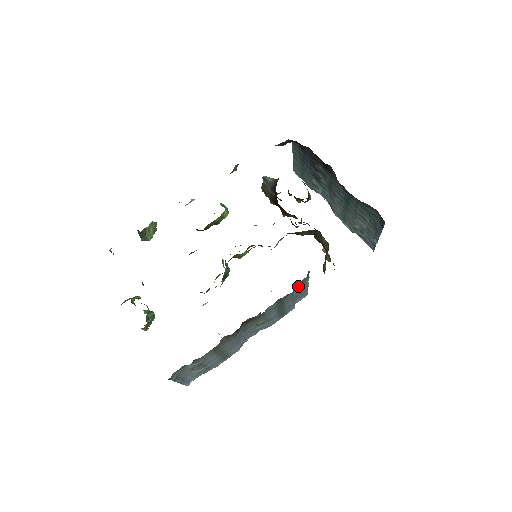
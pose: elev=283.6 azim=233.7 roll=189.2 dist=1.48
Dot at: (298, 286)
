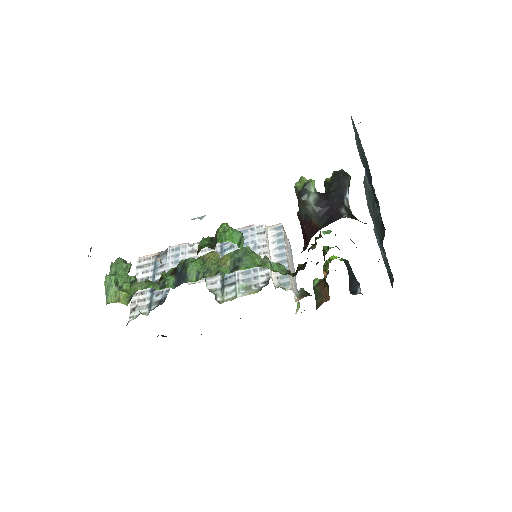
Dot at: occluded
